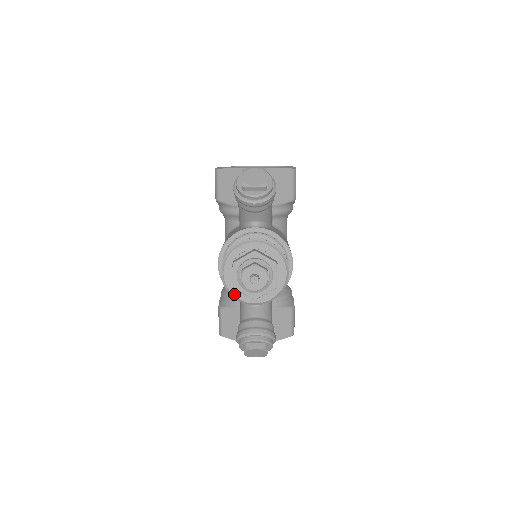
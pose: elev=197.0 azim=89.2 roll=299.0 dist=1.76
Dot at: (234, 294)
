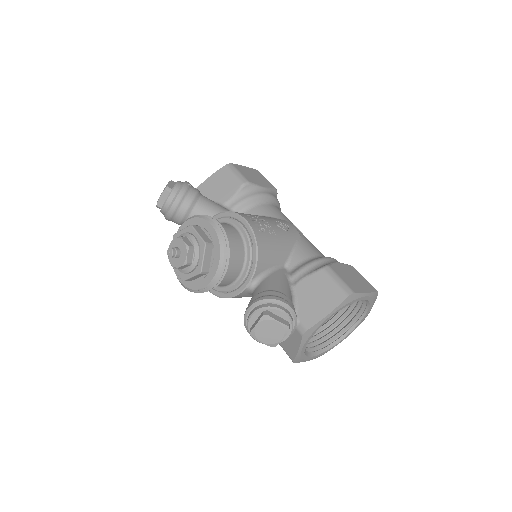
Dot at: (195, 288)
